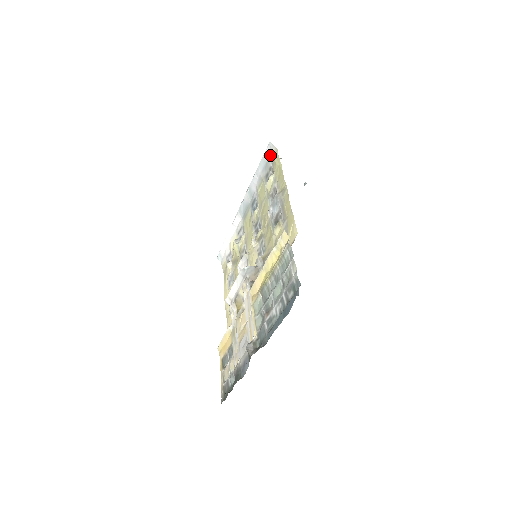
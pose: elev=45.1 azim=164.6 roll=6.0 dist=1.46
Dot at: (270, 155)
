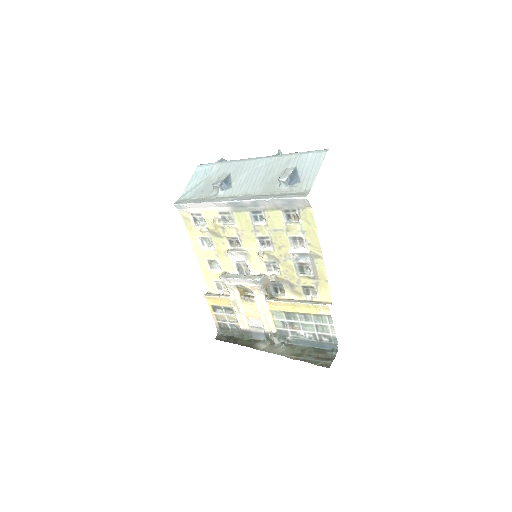
Dot at: (299, 203)
